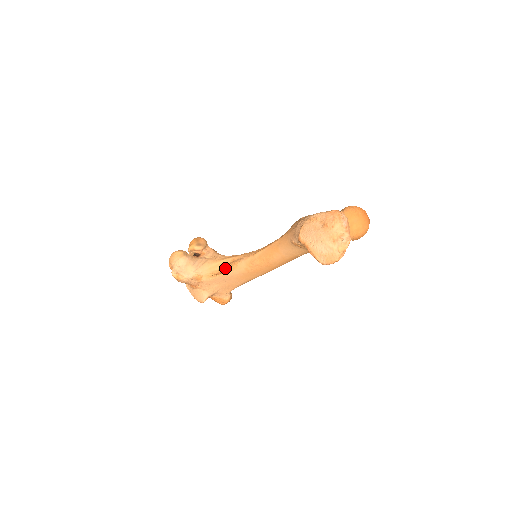
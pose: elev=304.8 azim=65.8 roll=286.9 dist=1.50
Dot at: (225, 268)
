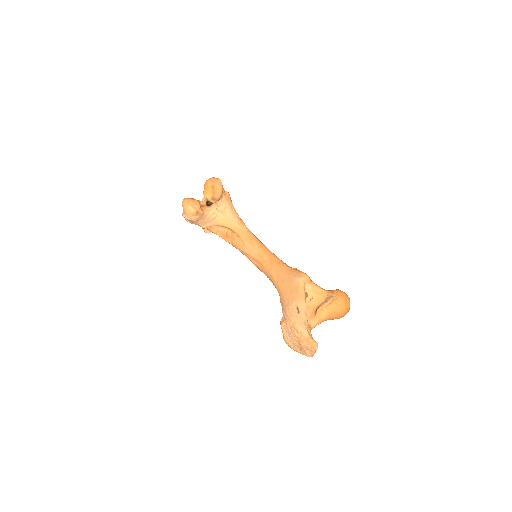
Dot at: (229, 237)
